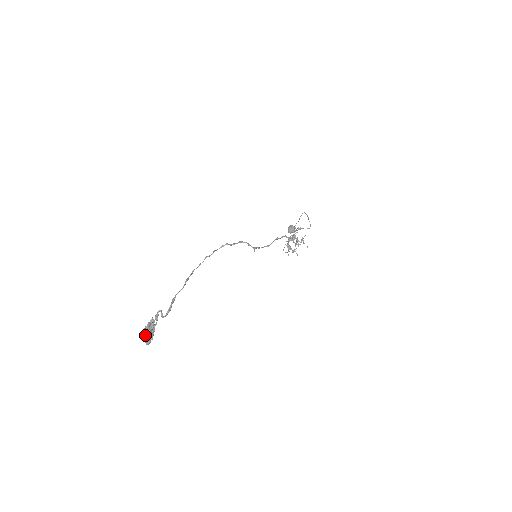
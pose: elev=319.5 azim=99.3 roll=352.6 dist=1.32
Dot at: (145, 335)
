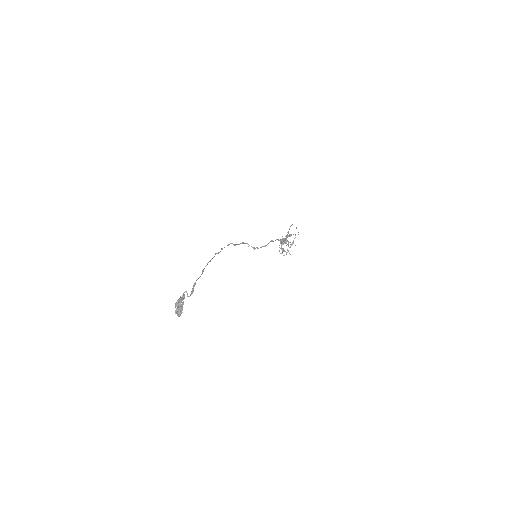
Dot at: (176, 309)
